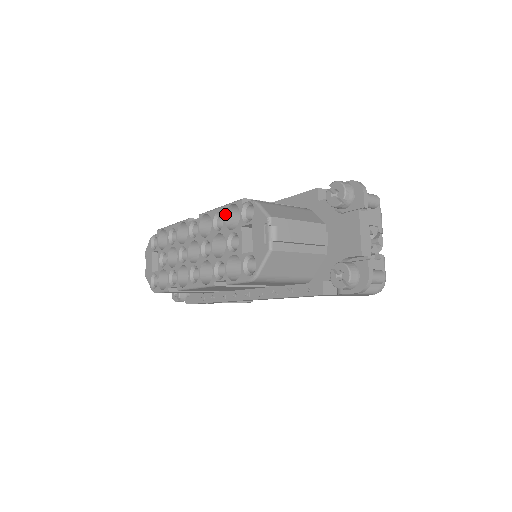
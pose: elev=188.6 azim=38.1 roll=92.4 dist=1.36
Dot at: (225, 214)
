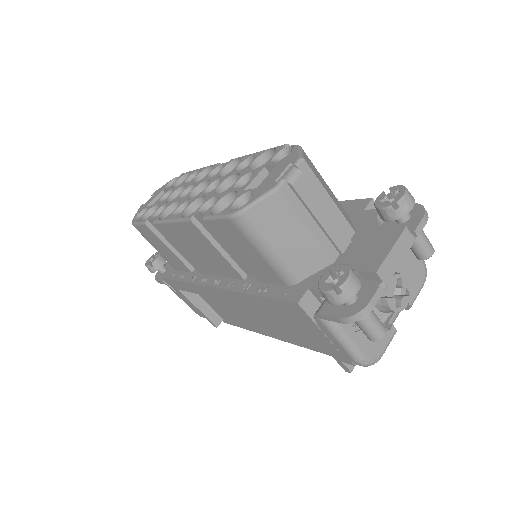
Dot at: (258, 156)
